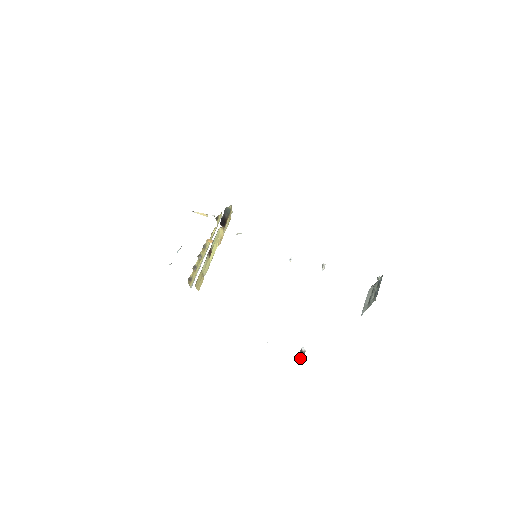
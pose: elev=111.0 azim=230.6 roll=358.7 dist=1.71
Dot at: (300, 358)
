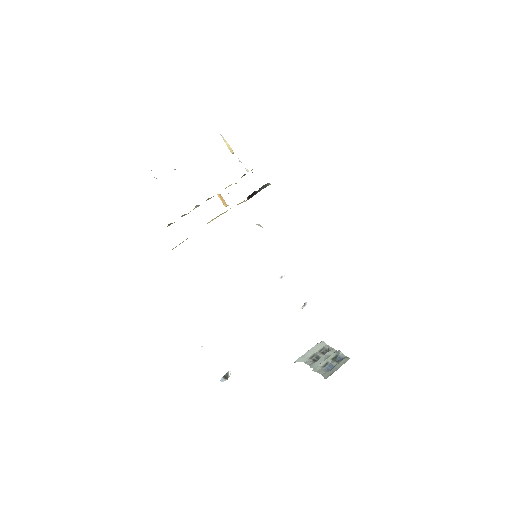
Dot at: (221, 380)
